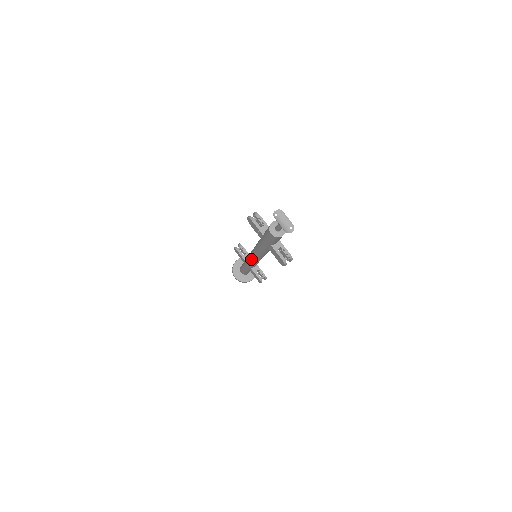
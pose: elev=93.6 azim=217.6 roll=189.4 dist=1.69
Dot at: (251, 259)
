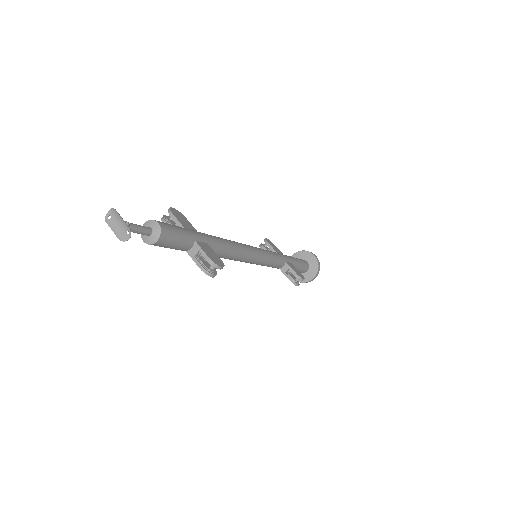
Dot at: occluded
